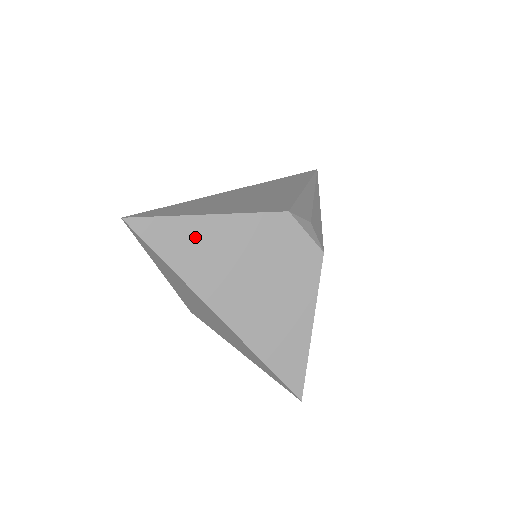
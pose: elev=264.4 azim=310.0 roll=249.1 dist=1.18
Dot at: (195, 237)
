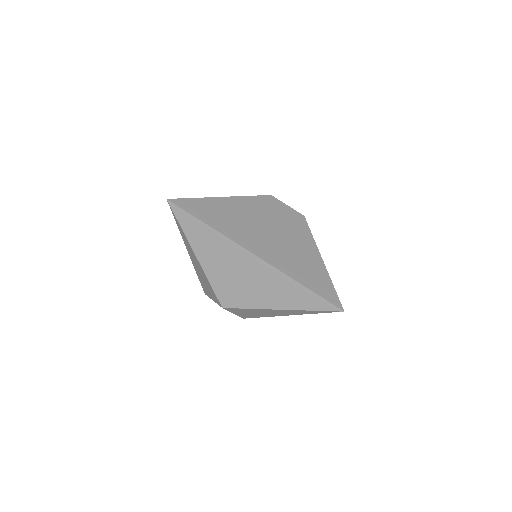
Dot at: (219, 209)
